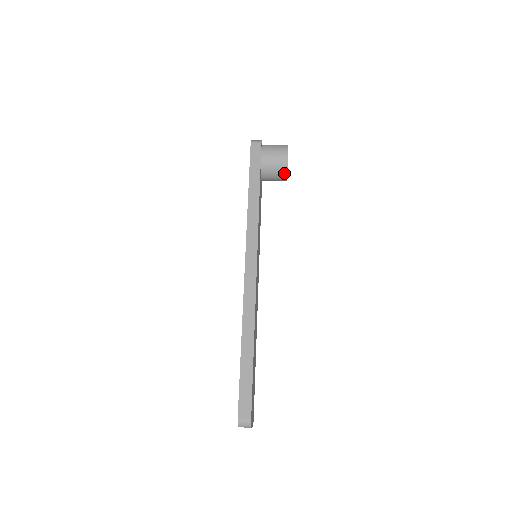
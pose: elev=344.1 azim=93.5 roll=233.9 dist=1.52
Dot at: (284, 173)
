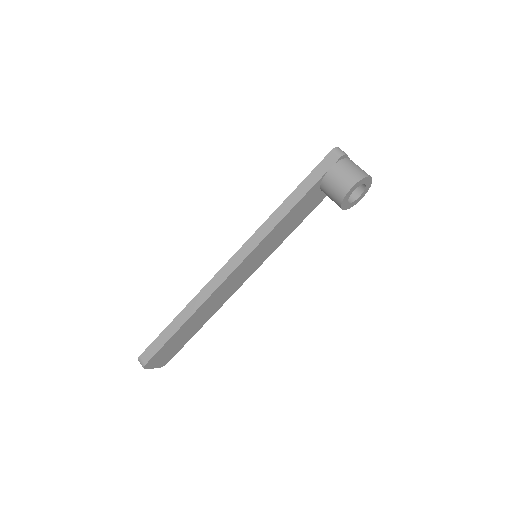
Dot at: (339, 202)
